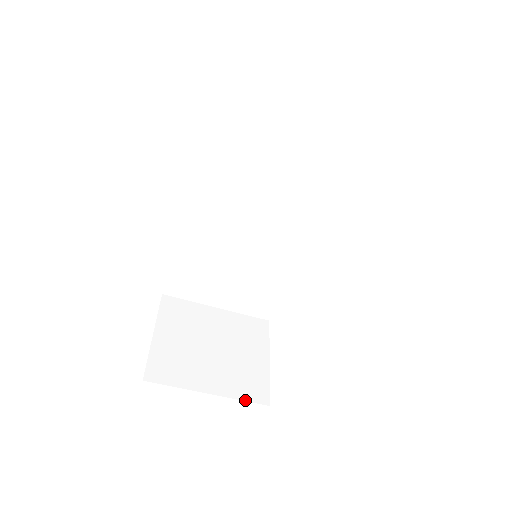
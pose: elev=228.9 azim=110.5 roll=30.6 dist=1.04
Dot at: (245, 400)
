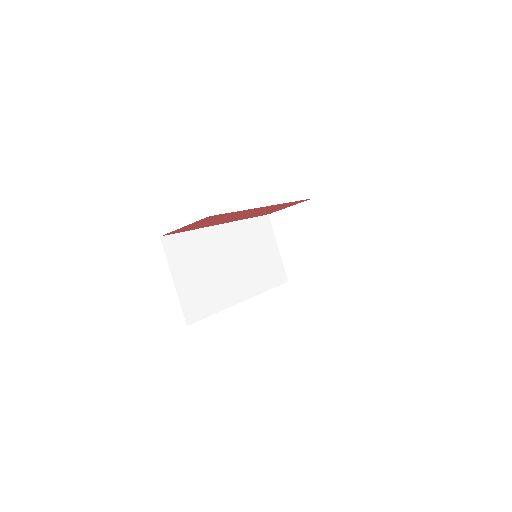
Dot at: occluded
